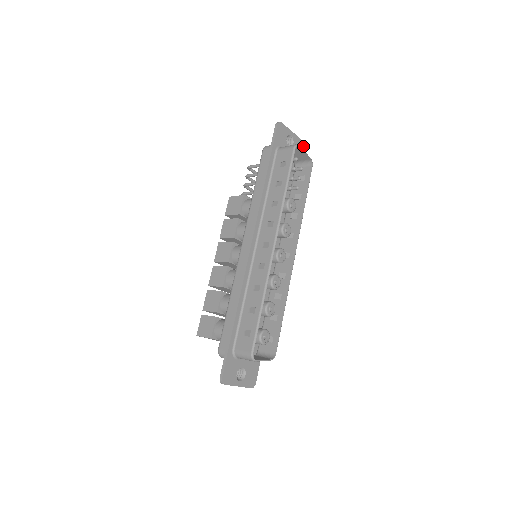
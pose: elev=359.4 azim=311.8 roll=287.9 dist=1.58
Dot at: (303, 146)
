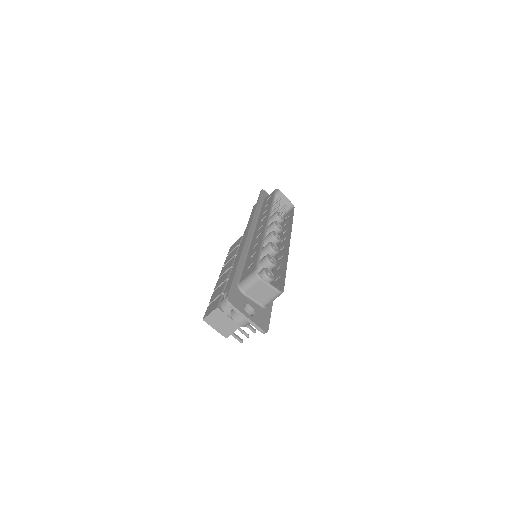
Dot at: occluded
